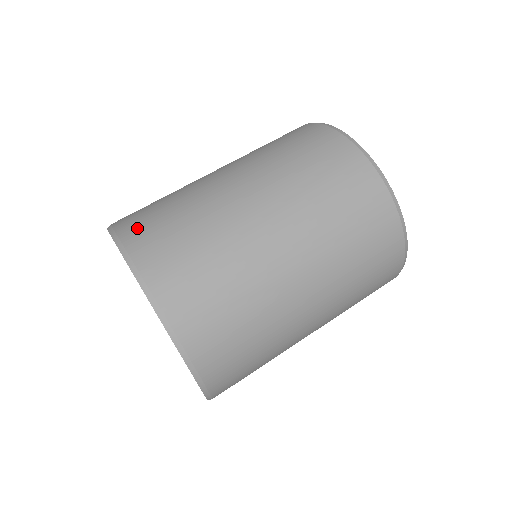
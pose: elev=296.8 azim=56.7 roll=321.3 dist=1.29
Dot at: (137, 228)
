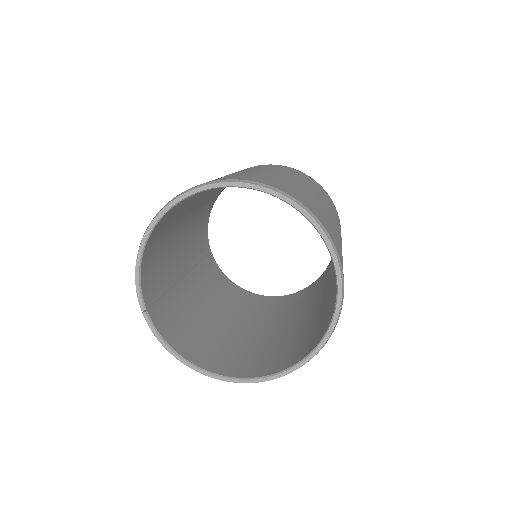
Dot at: (231, 177)
